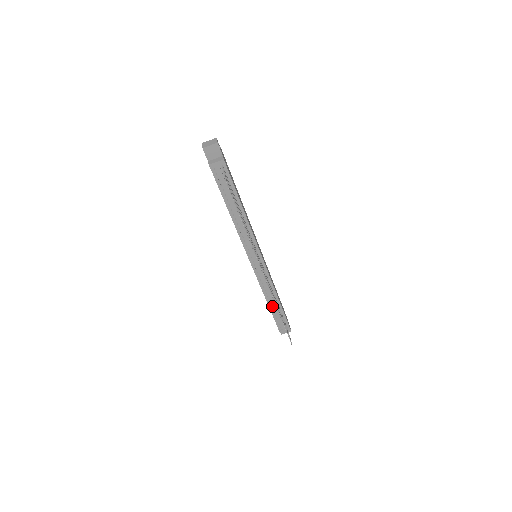
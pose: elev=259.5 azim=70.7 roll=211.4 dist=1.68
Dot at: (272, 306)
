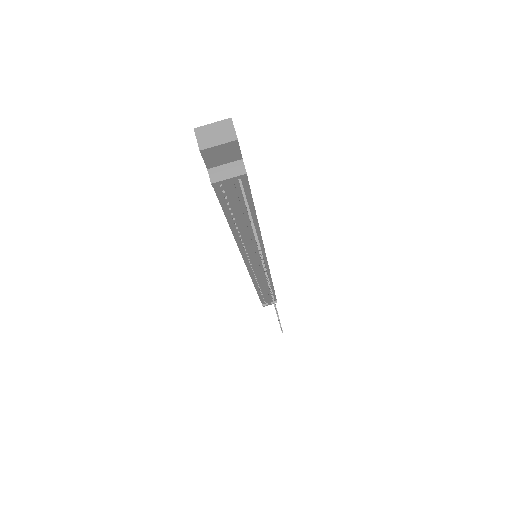
Dot at: (262, 292)
